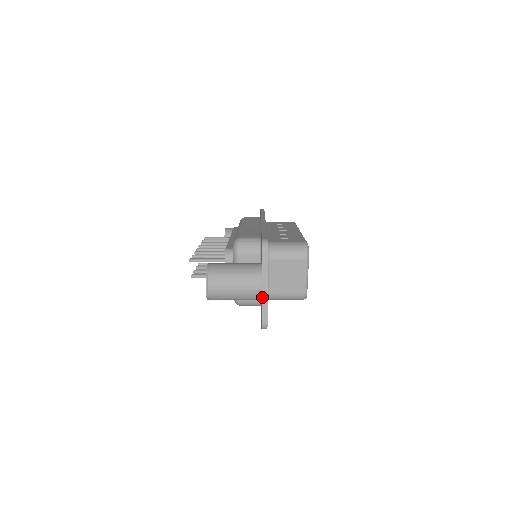
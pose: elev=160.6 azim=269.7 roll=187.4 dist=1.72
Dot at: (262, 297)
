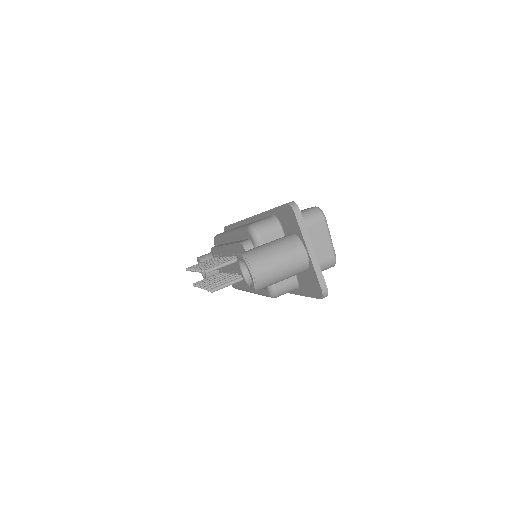
Dot at: (312, 262)
